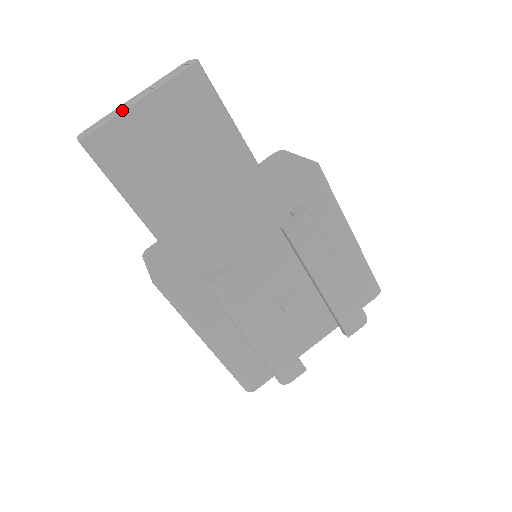
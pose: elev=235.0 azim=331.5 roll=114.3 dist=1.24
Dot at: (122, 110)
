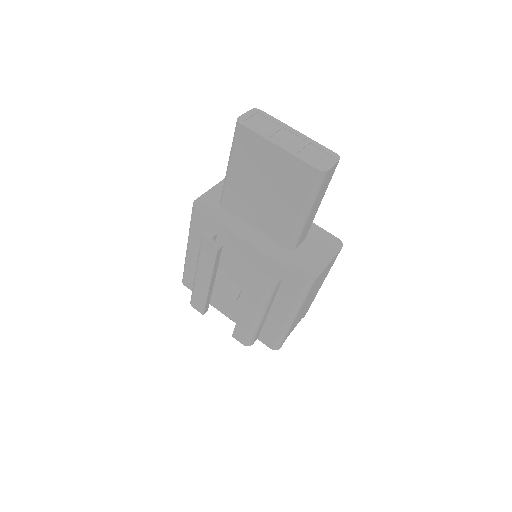
Dot at: (270, 136)
